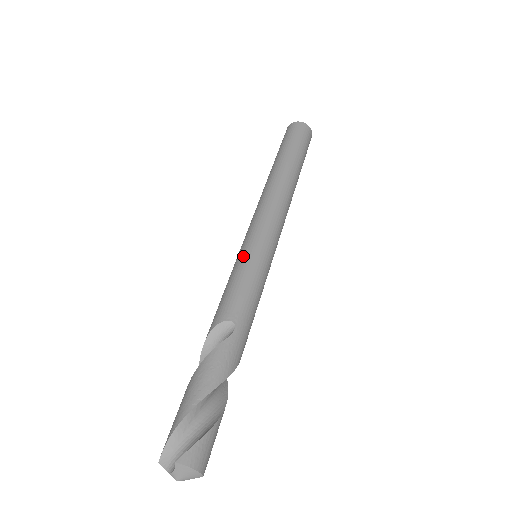
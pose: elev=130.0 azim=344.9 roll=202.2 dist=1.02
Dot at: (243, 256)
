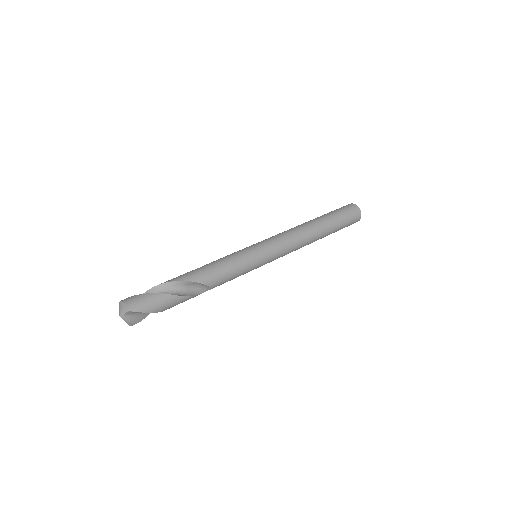
Dot at: occluded
